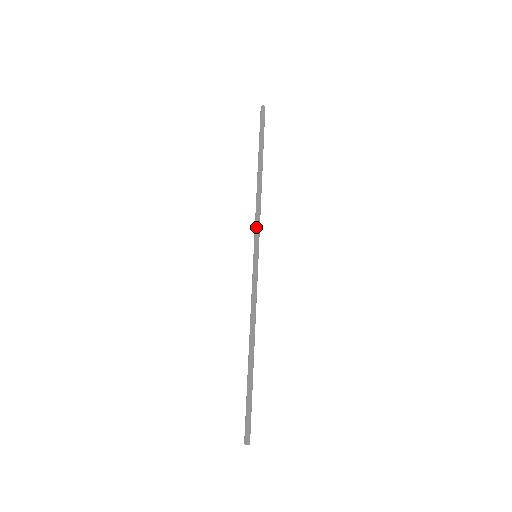
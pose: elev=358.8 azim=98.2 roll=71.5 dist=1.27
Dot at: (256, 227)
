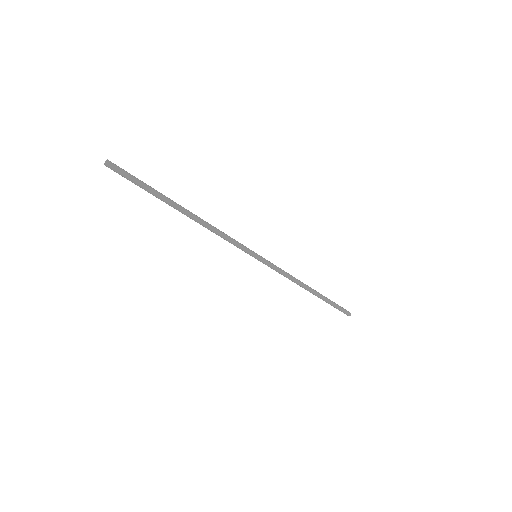
Dot at: (274, 266)
